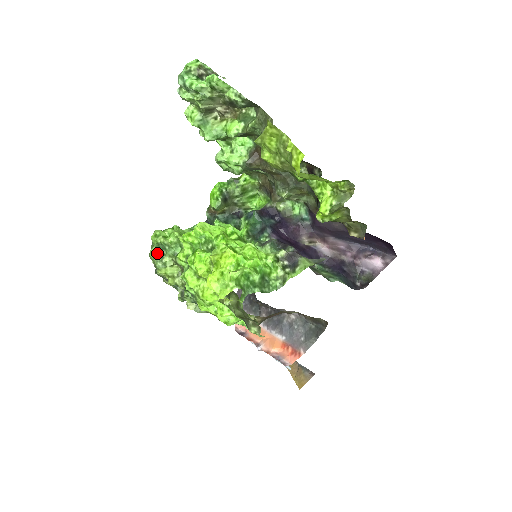
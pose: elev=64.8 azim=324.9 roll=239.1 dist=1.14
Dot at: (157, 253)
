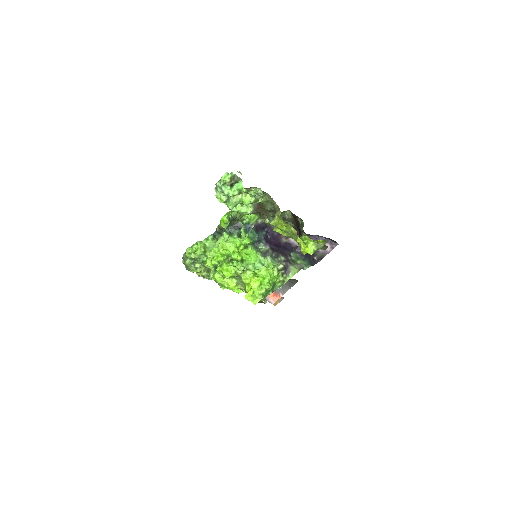
Dot at: (191, 263)
